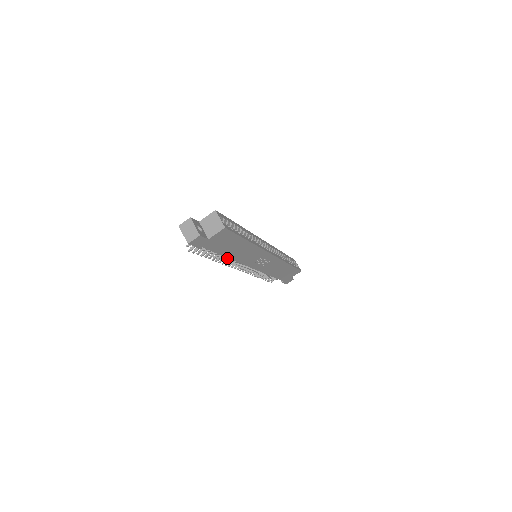
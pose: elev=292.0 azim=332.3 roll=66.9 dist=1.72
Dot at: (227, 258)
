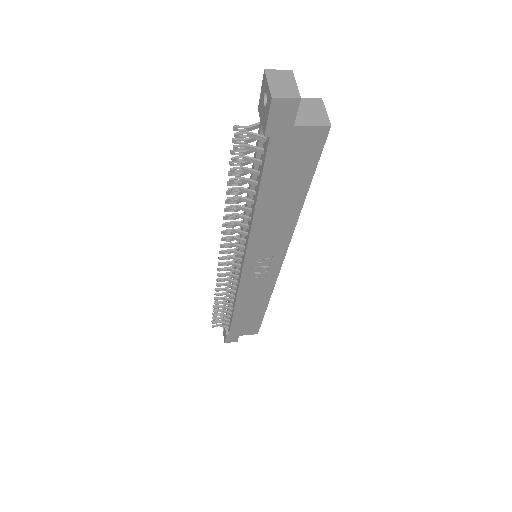
Dot at: (242, 216)
